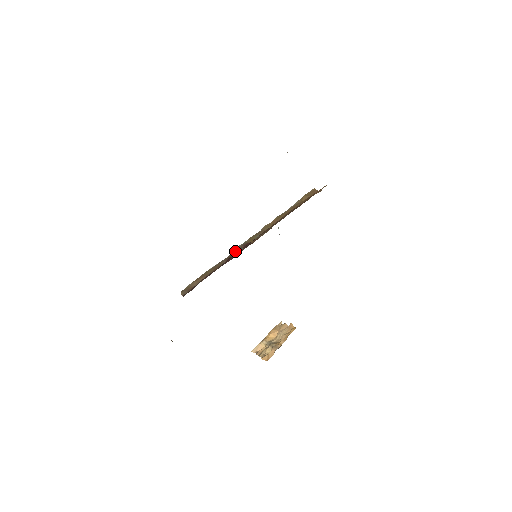
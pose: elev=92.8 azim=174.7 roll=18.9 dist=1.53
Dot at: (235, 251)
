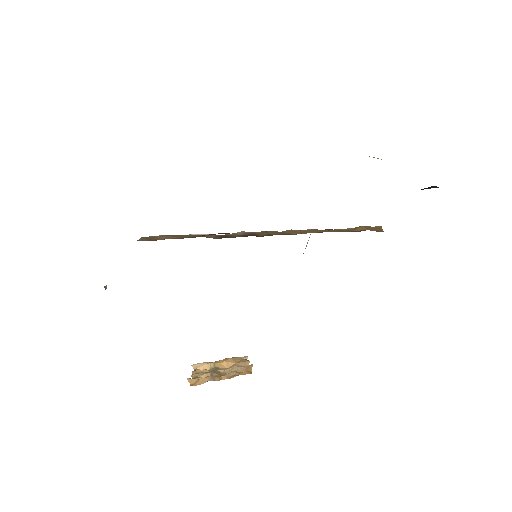
Dot at: (235, 234)
